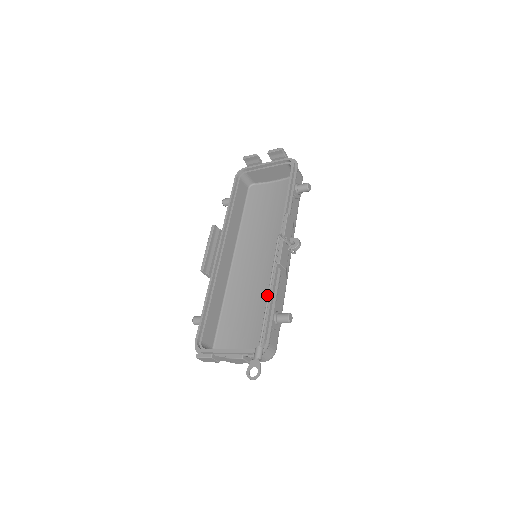
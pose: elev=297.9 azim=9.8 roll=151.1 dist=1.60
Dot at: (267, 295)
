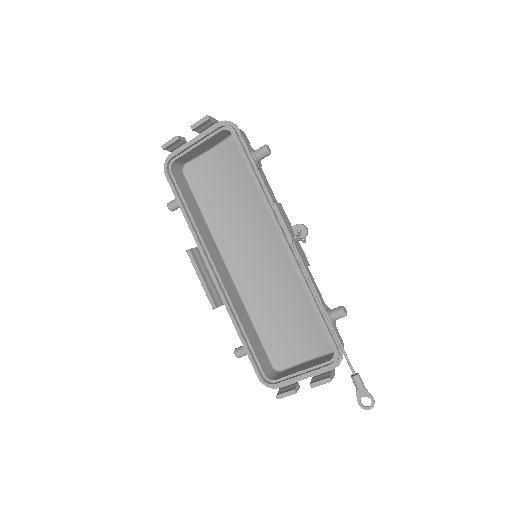
Dot at: occluded
